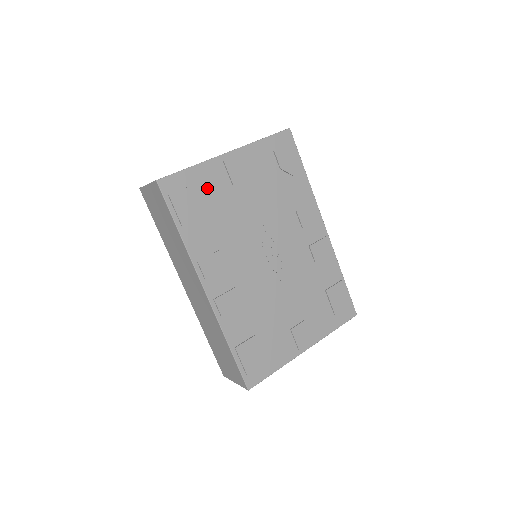
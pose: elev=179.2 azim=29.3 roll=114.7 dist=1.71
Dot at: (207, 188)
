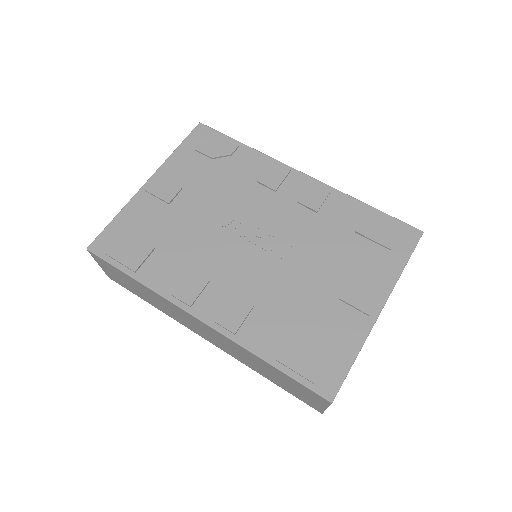
Dot at: (143, 223)
